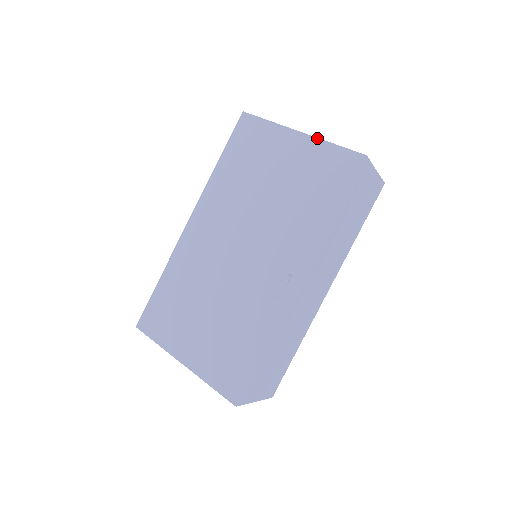
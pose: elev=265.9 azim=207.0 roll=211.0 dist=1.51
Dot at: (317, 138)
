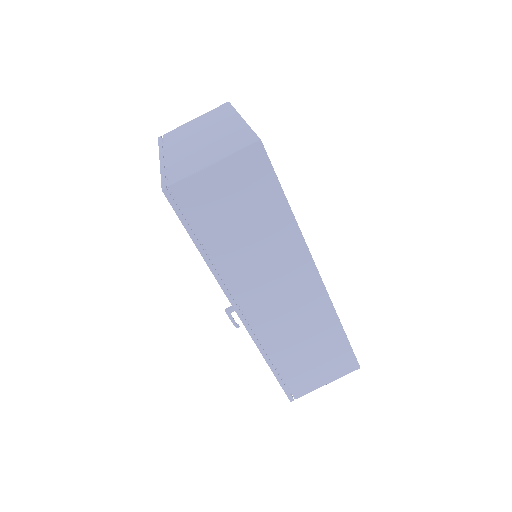
Dot at: (160, 168)
